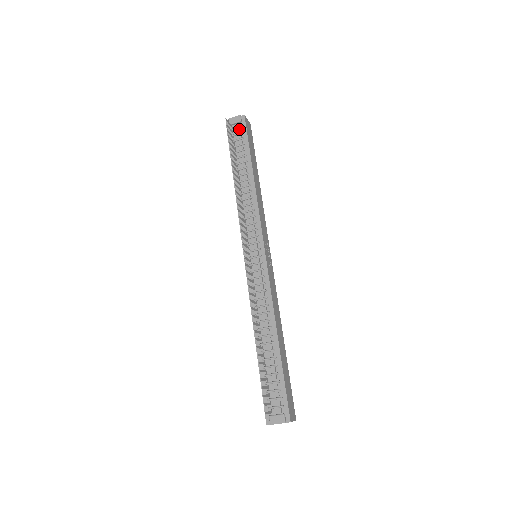
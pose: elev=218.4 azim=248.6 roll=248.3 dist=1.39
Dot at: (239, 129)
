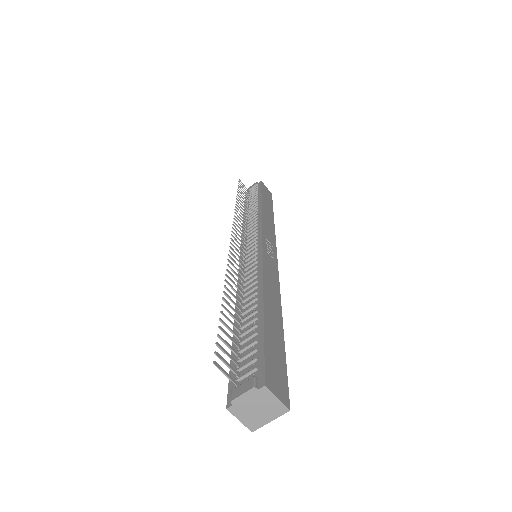
Dot at: (255, 189)
